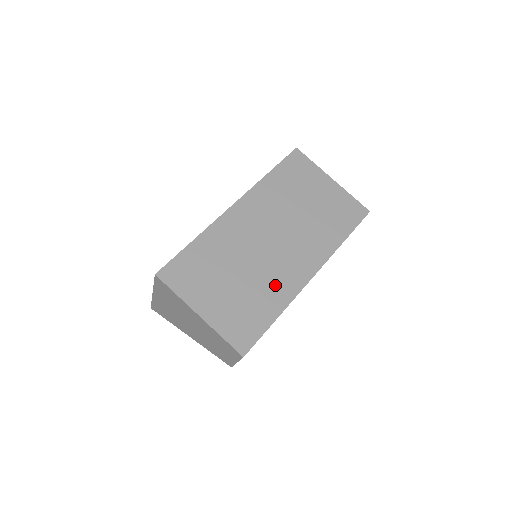
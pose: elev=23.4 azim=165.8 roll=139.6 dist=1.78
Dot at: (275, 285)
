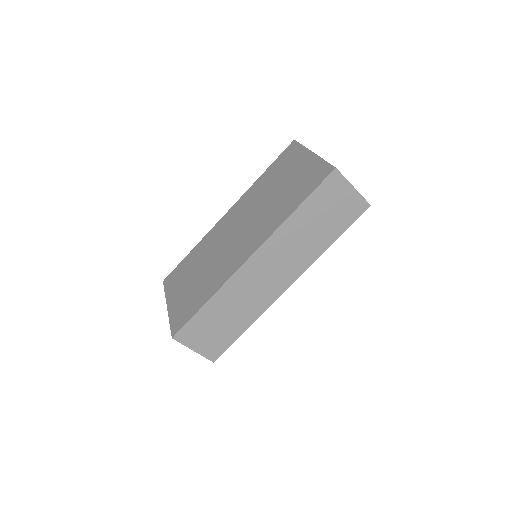
Dot at: (219, 273)
